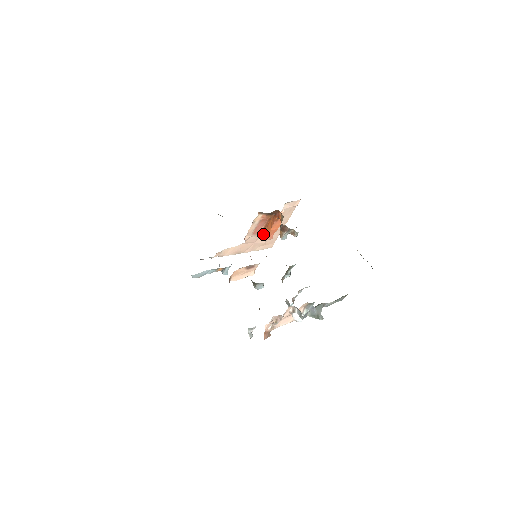
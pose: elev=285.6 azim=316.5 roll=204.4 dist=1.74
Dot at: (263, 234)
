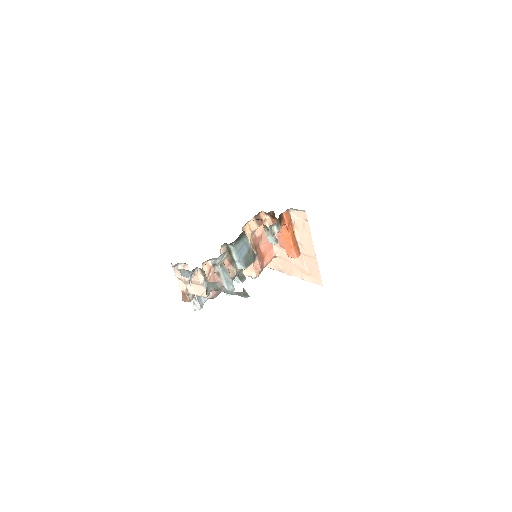
Dot at: occluded
